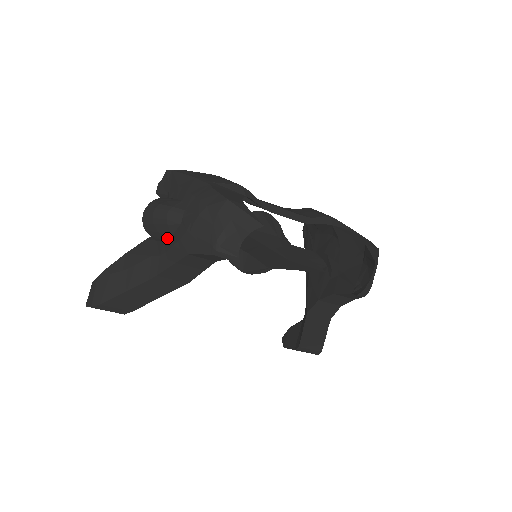
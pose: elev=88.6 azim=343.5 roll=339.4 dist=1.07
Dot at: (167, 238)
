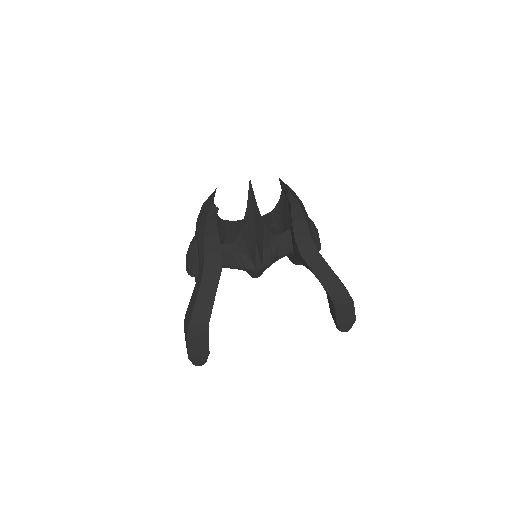
Dot at: (198, 259)
